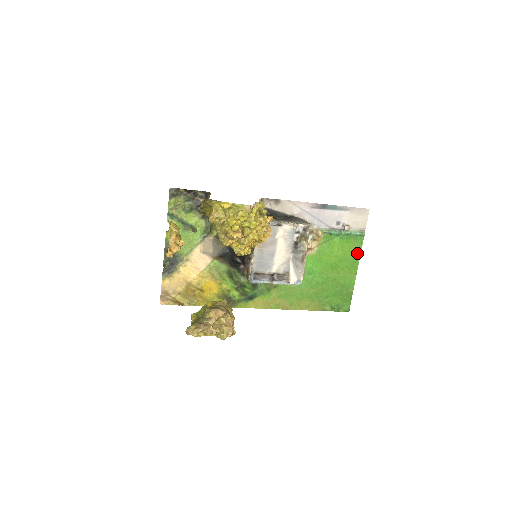
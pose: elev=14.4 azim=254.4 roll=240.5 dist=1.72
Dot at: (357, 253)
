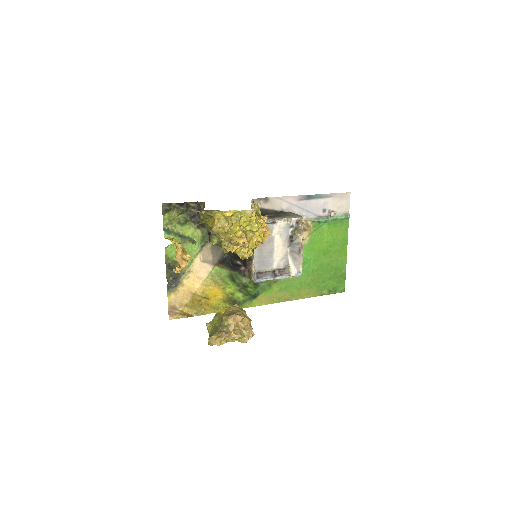
Dot at: (345, 236)
